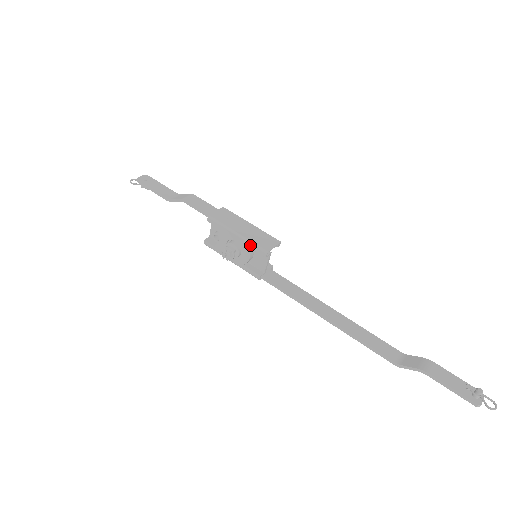
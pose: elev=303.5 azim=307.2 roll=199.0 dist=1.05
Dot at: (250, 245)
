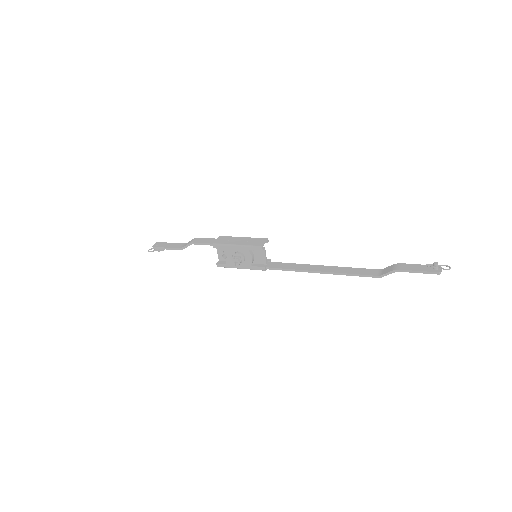
Dot at: (249, 248)
